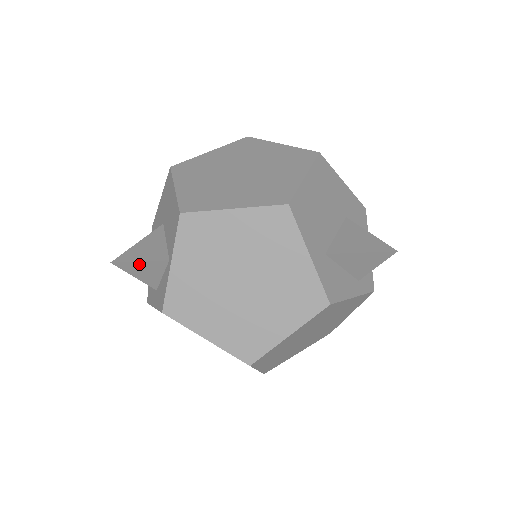
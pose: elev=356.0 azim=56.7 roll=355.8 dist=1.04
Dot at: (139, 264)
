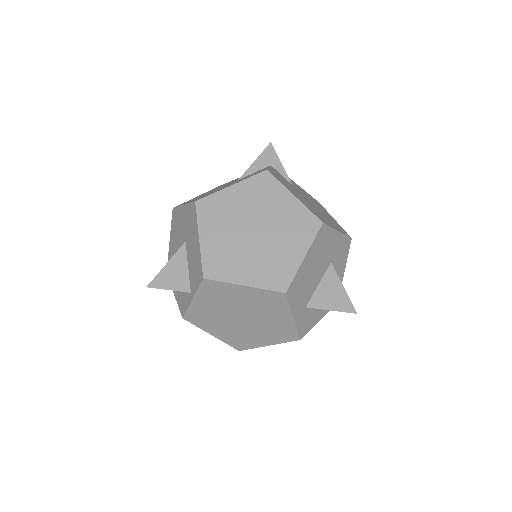
Dot at: (168, 289)
